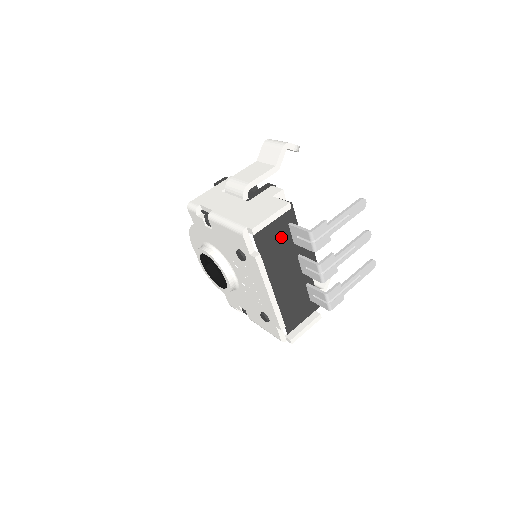
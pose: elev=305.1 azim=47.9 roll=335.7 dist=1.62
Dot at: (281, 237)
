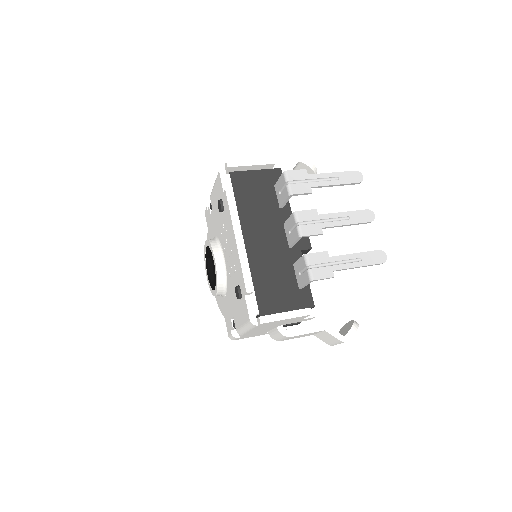
Dot at: (264, 194)
